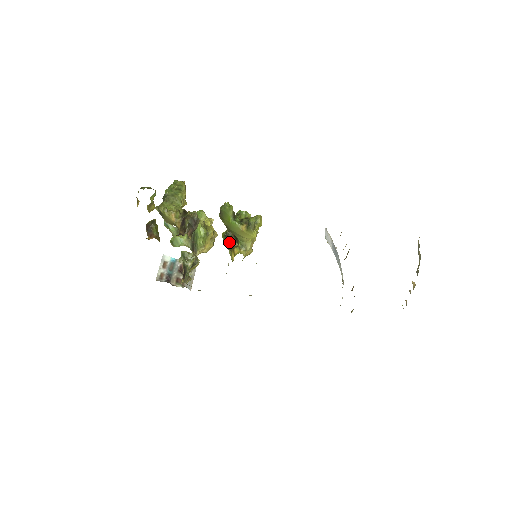
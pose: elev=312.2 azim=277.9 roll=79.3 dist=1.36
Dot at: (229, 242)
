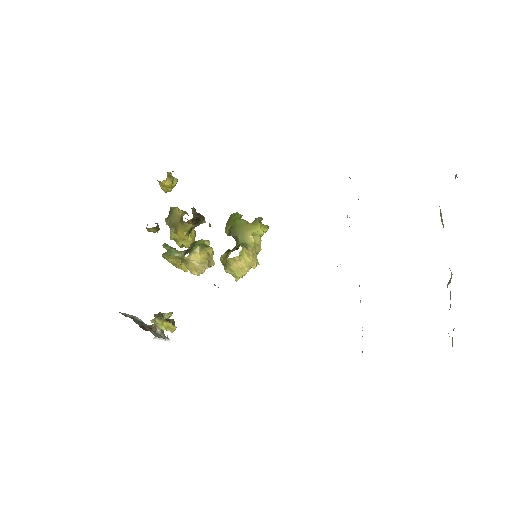
Dot at: (228, 252)
